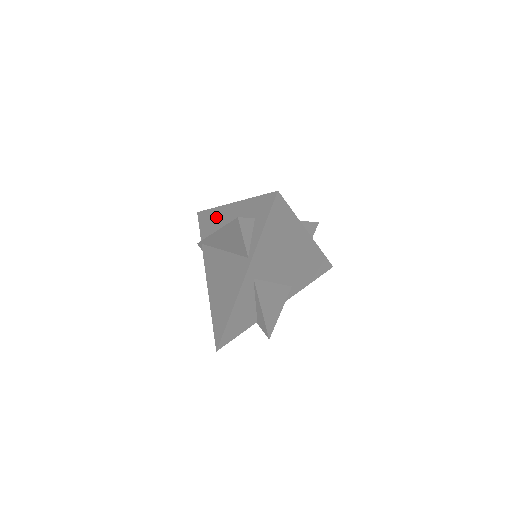
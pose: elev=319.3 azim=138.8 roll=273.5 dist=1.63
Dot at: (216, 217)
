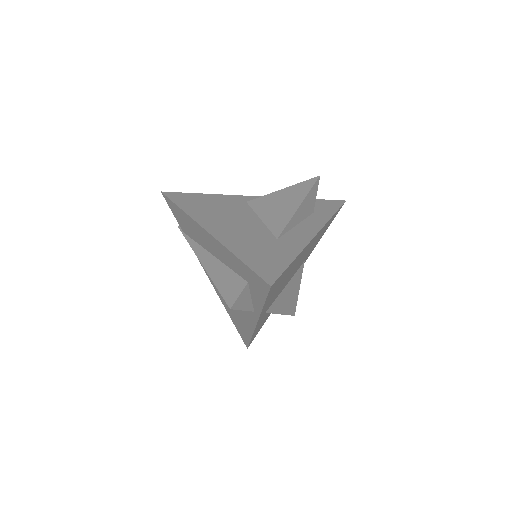
Dot at: (191, 226)
